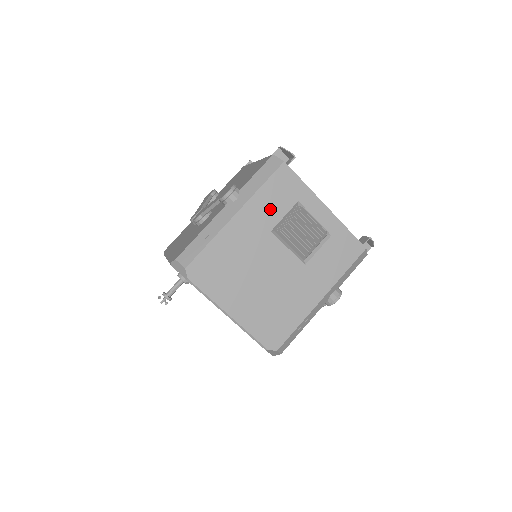
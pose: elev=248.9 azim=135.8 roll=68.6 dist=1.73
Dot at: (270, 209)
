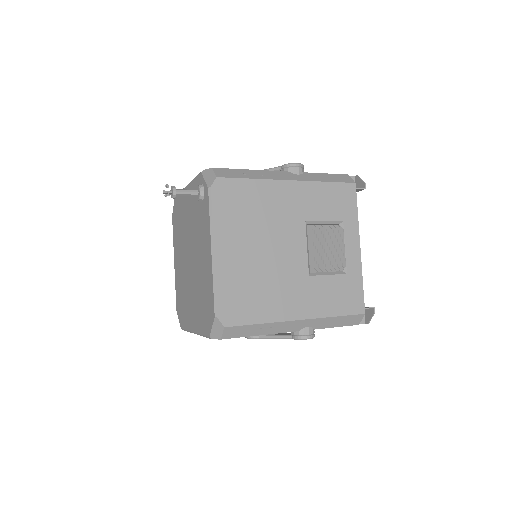
Dot at: (318, 204)
